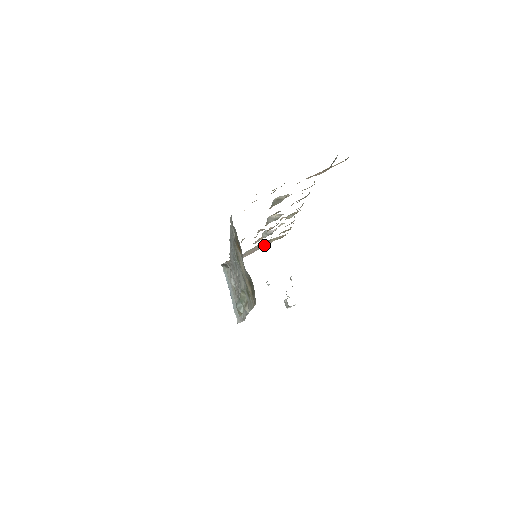
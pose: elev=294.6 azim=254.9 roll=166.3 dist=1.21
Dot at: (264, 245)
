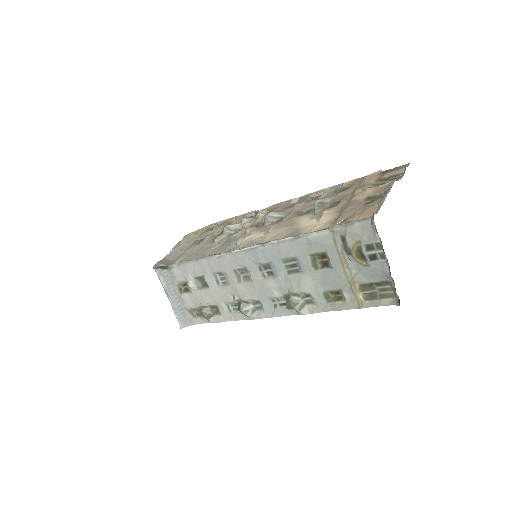
Dot at: (192, 239)
